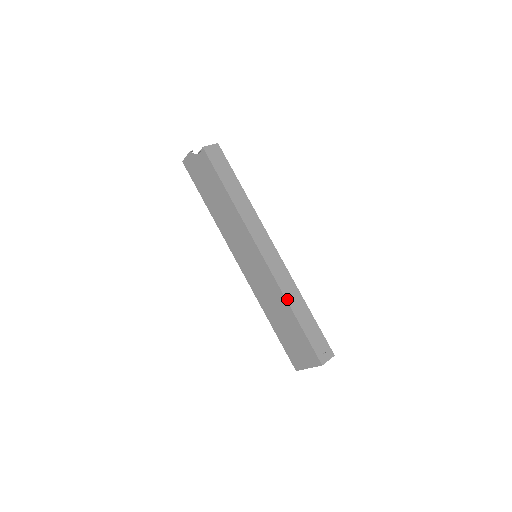
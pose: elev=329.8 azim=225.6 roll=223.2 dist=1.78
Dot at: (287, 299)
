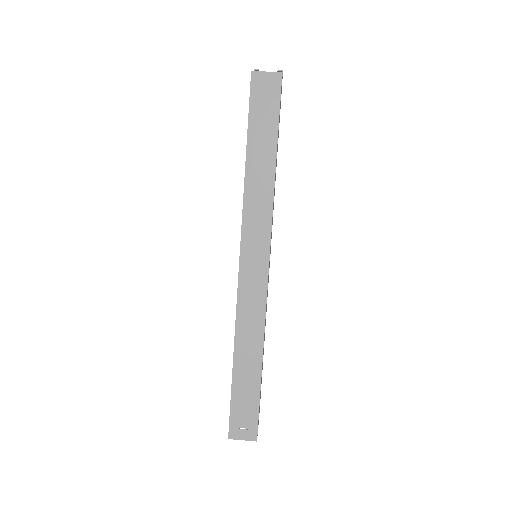
Dot at: (236, 336)
